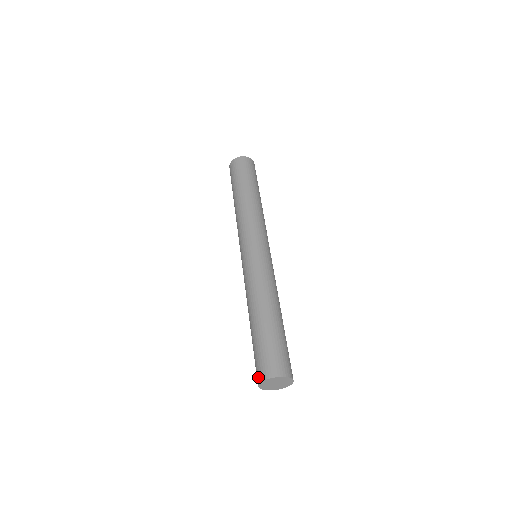
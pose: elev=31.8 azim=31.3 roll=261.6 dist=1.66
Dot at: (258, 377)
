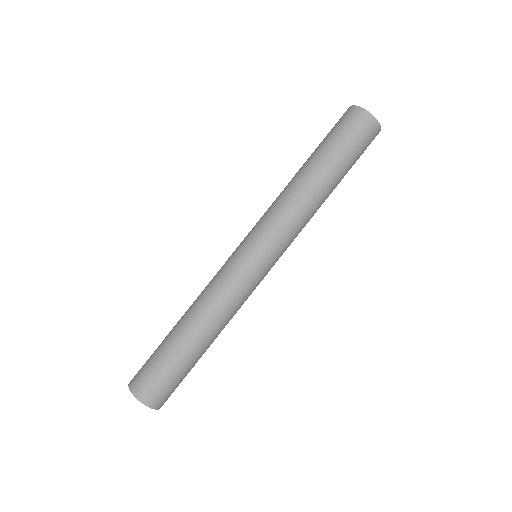
Dot at: (133, 379)
